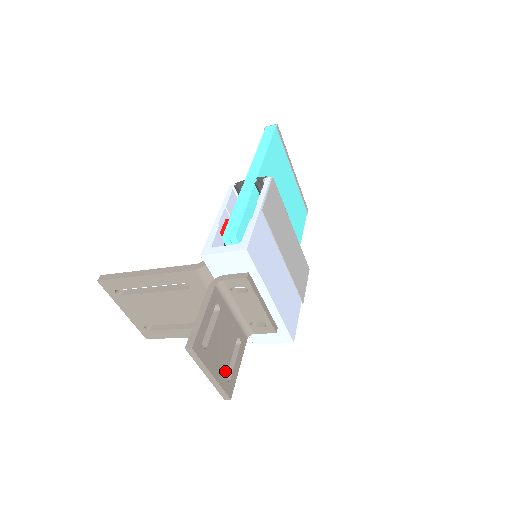
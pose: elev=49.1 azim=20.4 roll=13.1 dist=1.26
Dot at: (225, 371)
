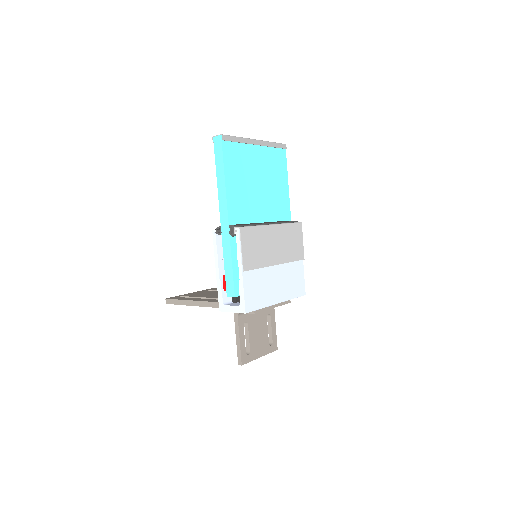
Dot at: (267, 344)
